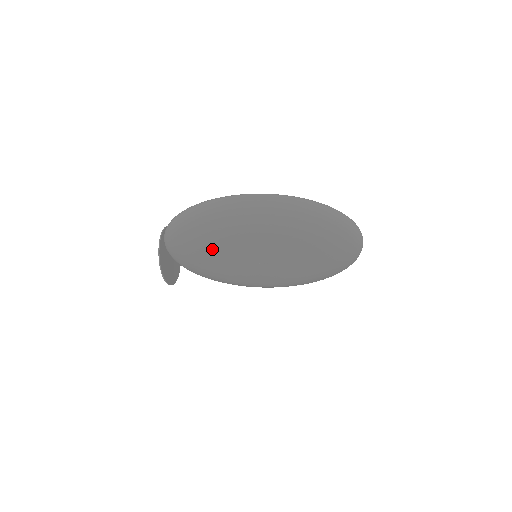
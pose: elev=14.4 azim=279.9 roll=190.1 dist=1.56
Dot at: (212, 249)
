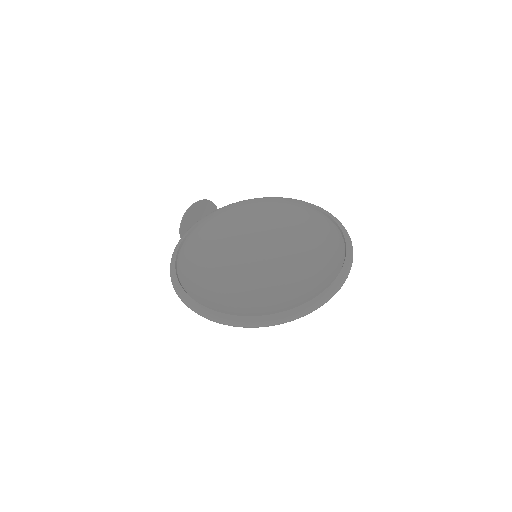
Dot at: (213, 265)
